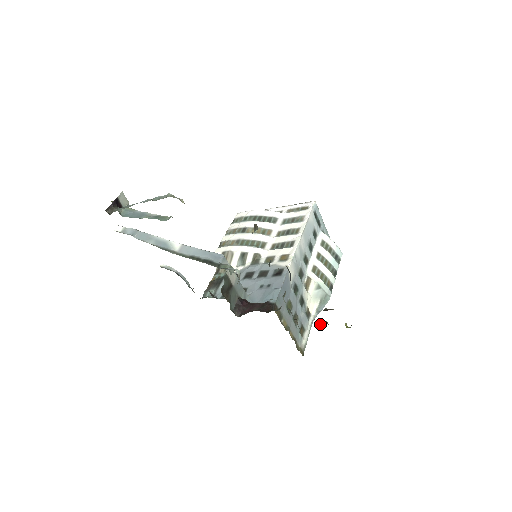
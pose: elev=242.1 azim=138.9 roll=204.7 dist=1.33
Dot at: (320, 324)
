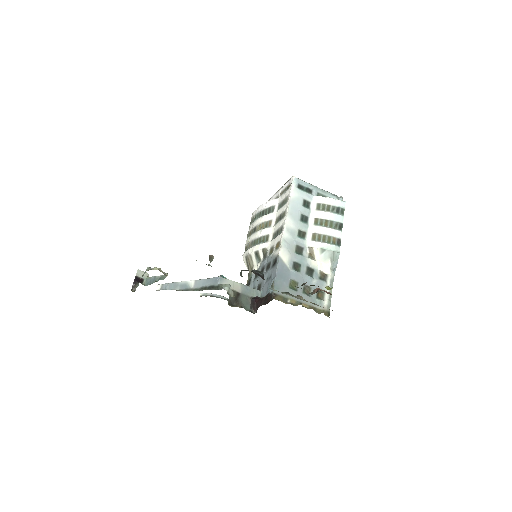
Dot at: (313, 293)
